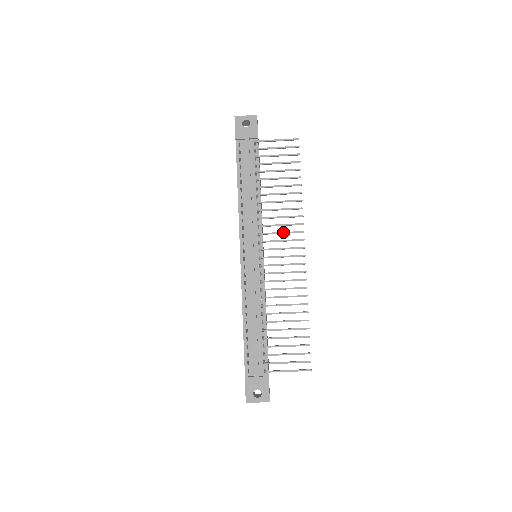
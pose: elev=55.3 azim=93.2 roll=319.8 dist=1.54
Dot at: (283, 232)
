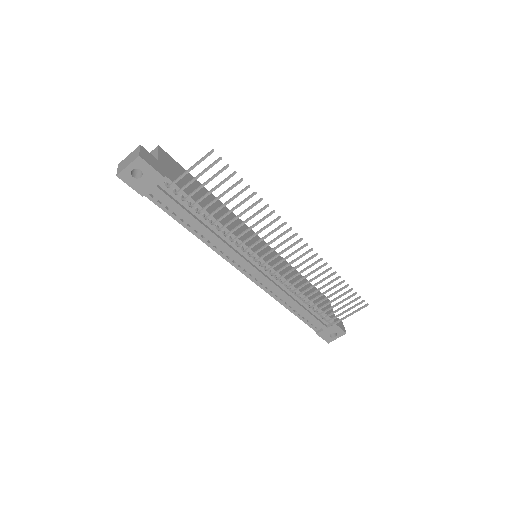
Dot at: (271, 242)
